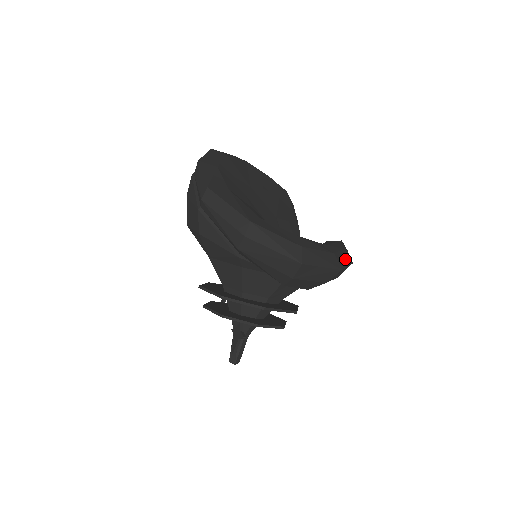
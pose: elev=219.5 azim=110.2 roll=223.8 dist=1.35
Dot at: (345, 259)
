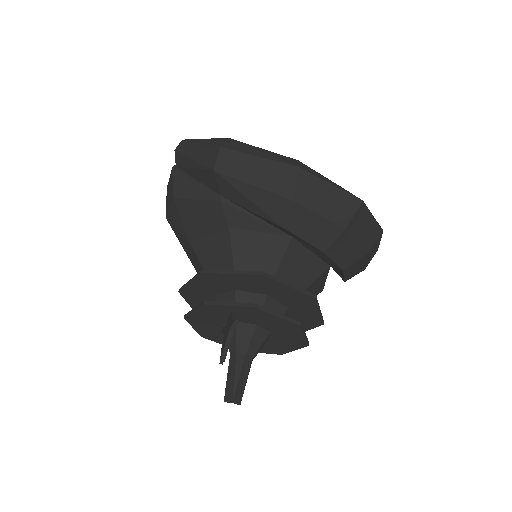
Dot at: occluded
